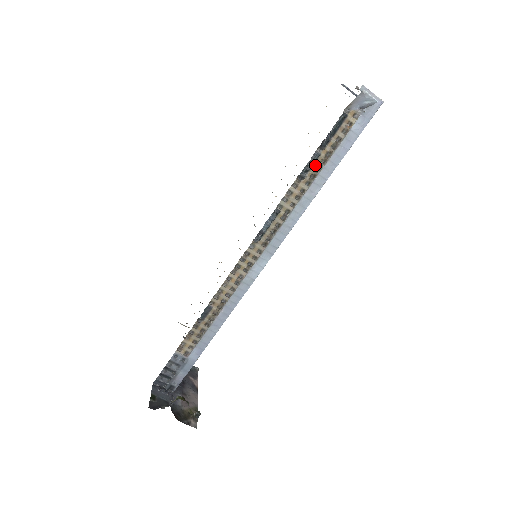
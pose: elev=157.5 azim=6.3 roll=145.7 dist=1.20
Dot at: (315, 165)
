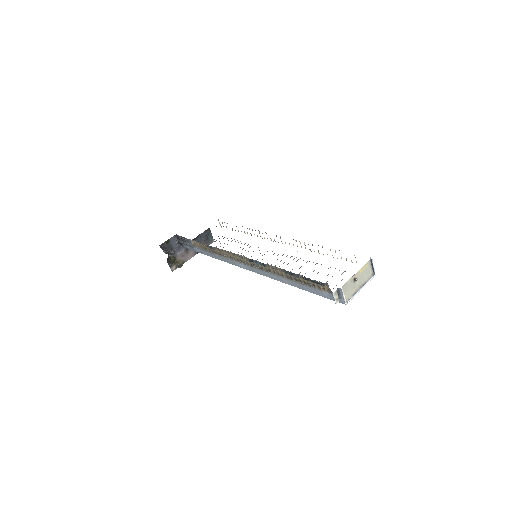
Dot at: (295, 277)
